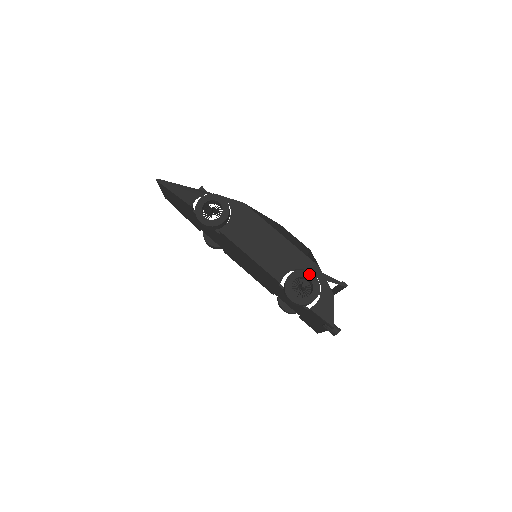
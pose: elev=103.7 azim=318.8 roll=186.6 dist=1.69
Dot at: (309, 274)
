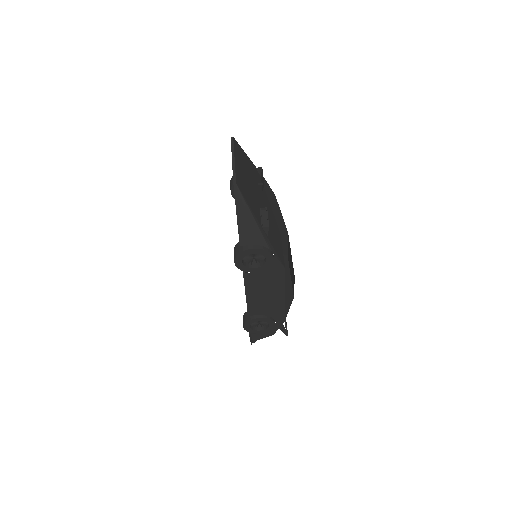
Dot at: (273, 323)
